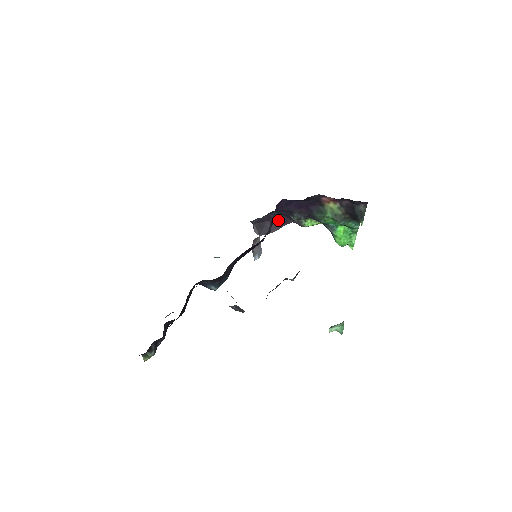
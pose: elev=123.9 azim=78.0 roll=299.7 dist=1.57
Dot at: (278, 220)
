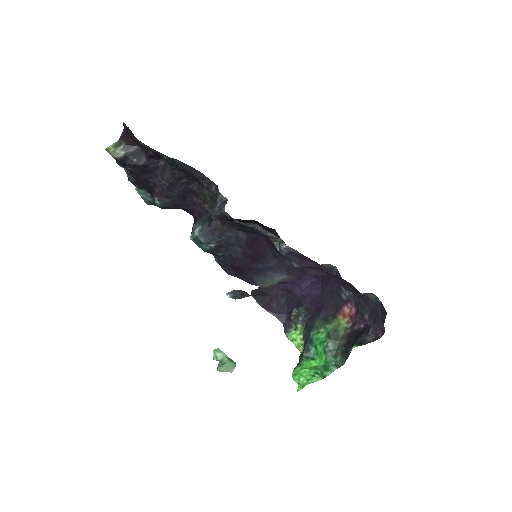
Dot at: (278, 307)
